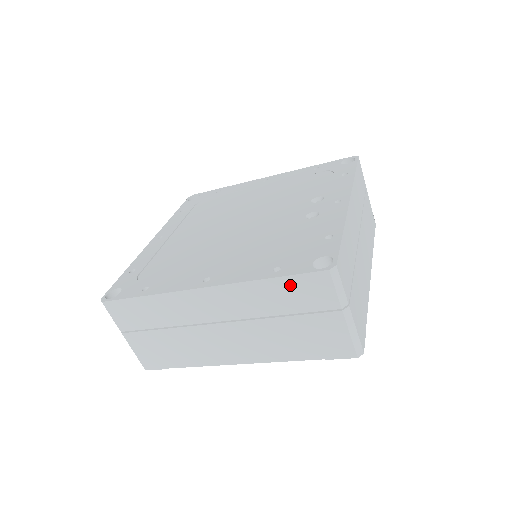
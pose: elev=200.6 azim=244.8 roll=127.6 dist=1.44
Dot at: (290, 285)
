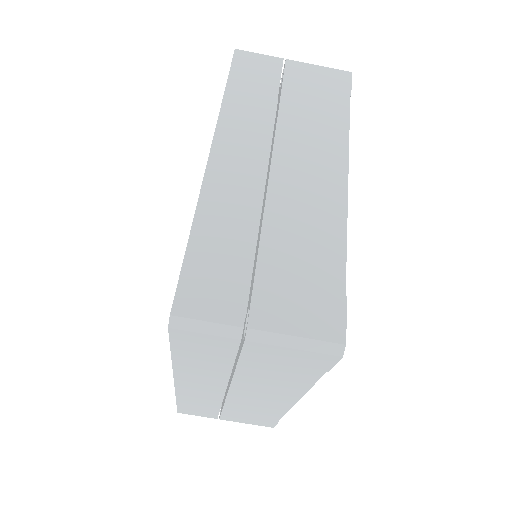
Dot at: (186, 352)
